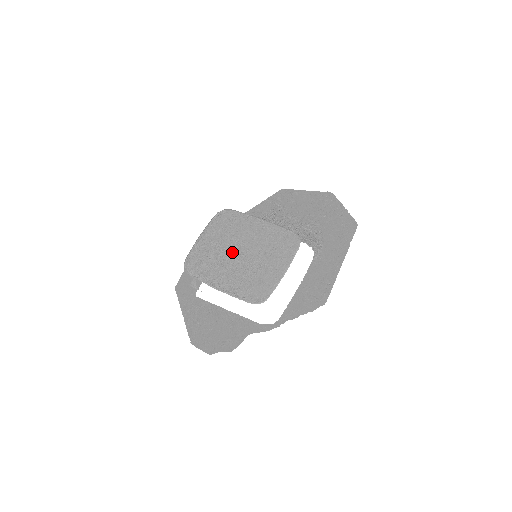
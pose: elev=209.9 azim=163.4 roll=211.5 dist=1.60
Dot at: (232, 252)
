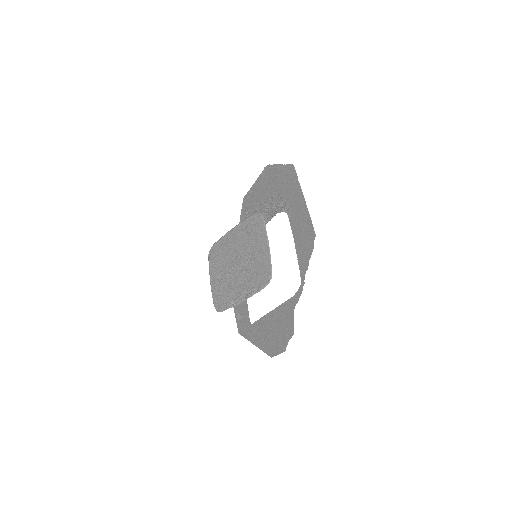
Dot at: (232, 269)
